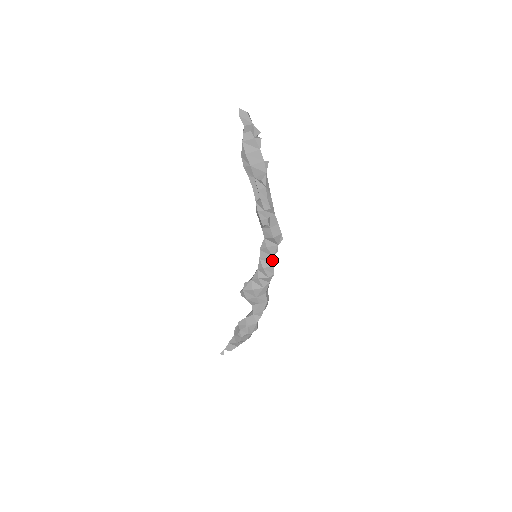
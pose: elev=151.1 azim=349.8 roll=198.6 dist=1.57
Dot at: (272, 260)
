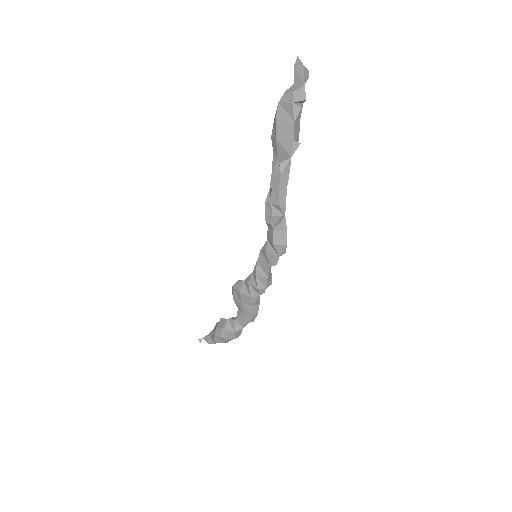
Dot at: (268, 271)
